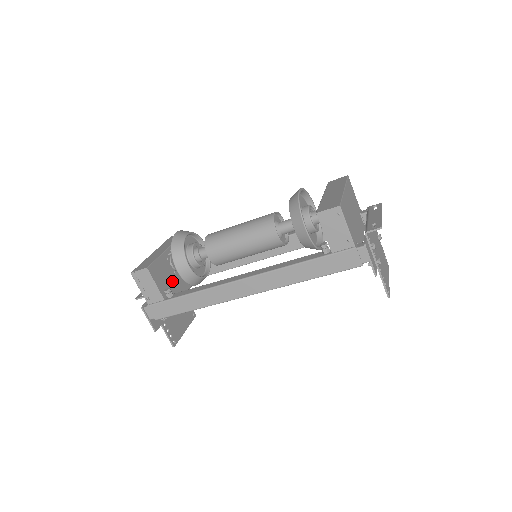
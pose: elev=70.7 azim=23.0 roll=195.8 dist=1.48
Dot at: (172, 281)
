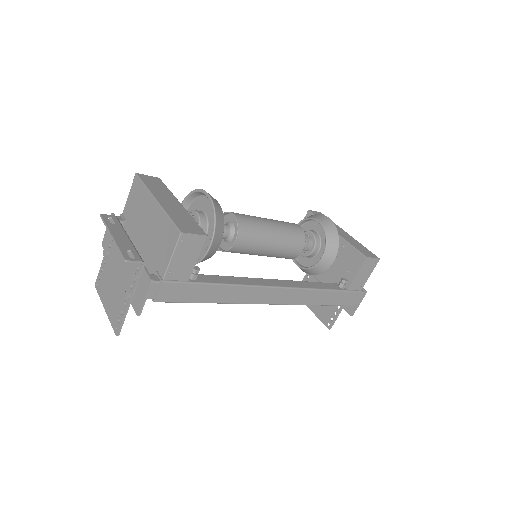
Dot at: occluded
